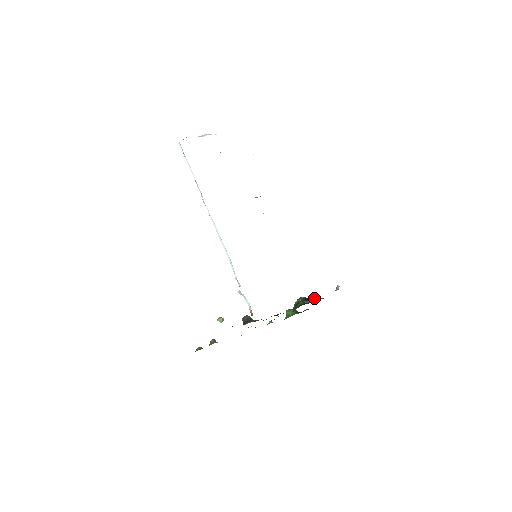
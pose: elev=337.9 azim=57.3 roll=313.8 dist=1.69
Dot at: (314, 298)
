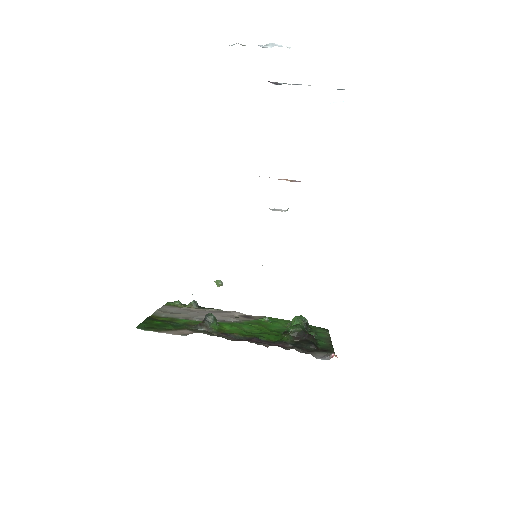
Dot at: (293, 348)
